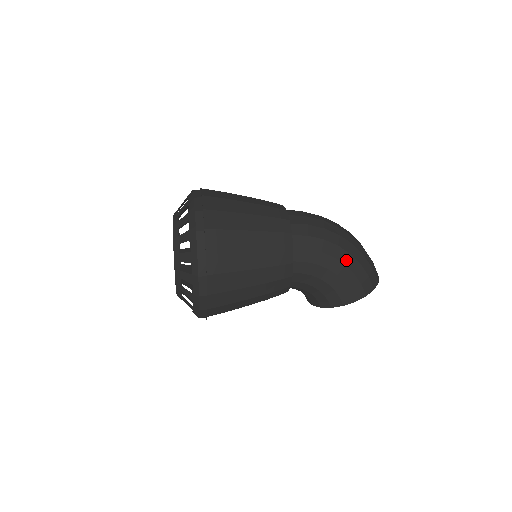
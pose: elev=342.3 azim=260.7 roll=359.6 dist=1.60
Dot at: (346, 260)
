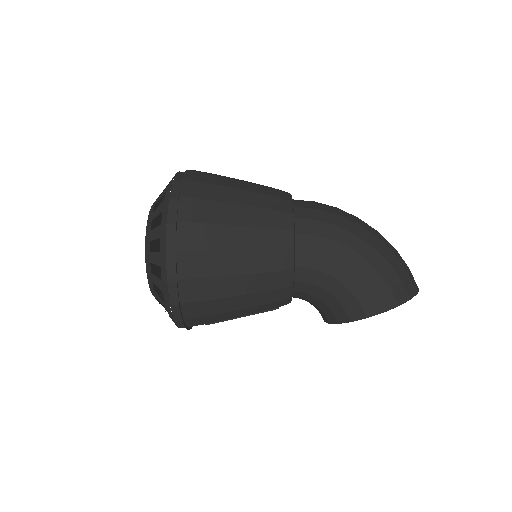
Dot at: (367, 254)
